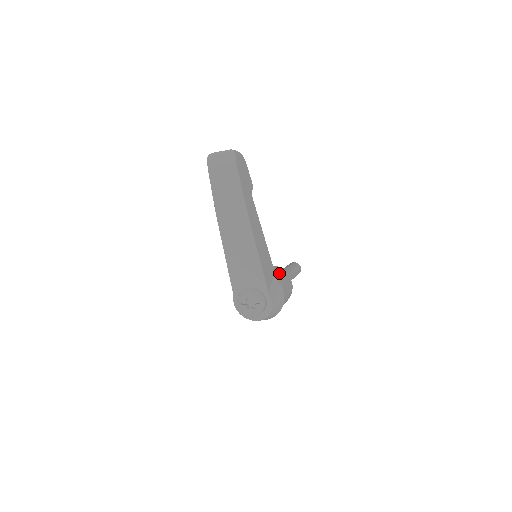
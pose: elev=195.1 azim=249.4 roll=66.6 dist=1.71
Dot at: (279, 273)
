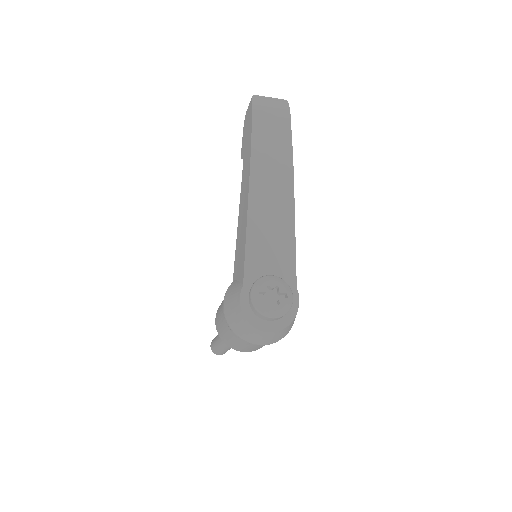
Dot at: occluded
